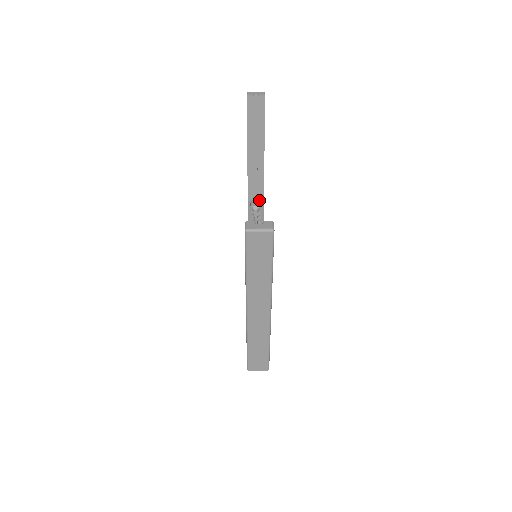
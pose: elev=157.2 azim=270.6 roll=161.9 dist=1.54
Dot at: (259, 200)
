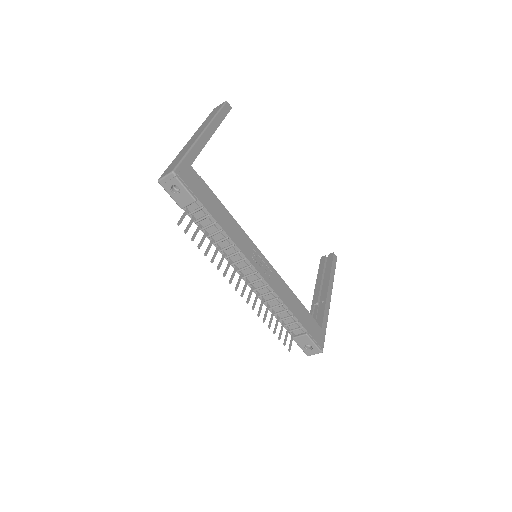
Dot at: occluded
